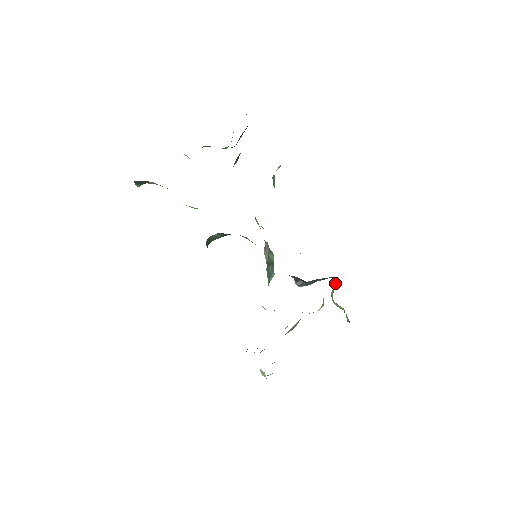
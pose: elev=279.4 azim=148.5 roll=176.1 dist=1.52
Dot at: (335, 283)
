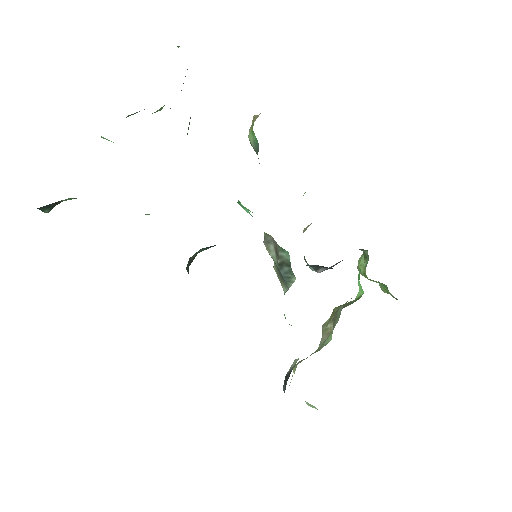
Dot at: (366, 255)
